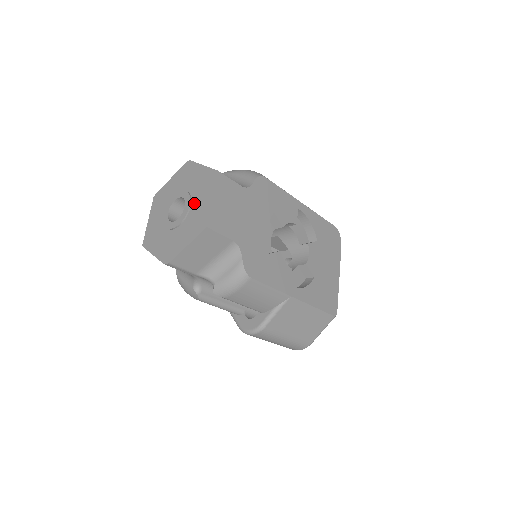
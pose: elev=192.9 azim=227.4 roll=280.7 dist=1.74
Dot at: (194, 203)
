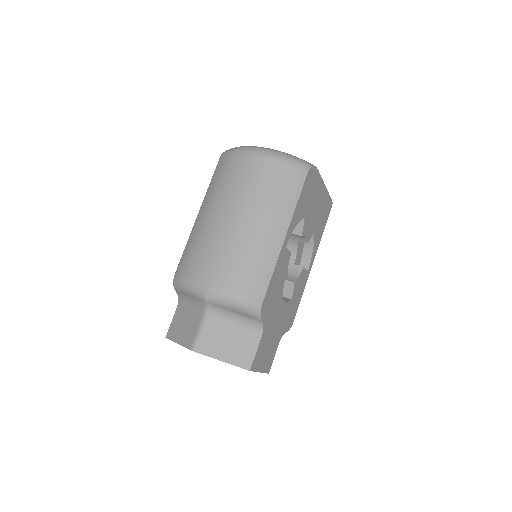
Dot at: occluded
